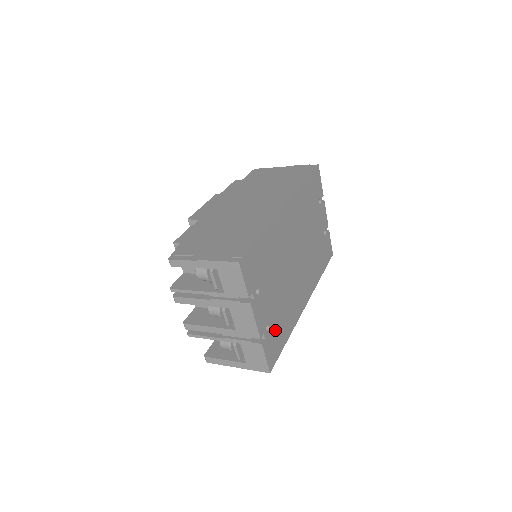
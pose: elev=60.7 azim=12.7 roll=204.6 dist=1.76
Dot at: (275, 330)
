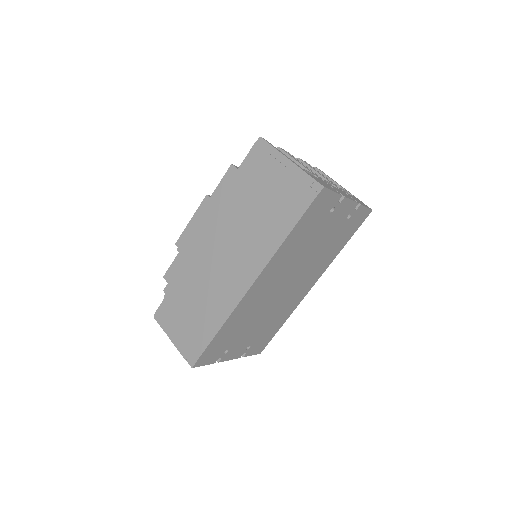
Dot at: (260, 338)
